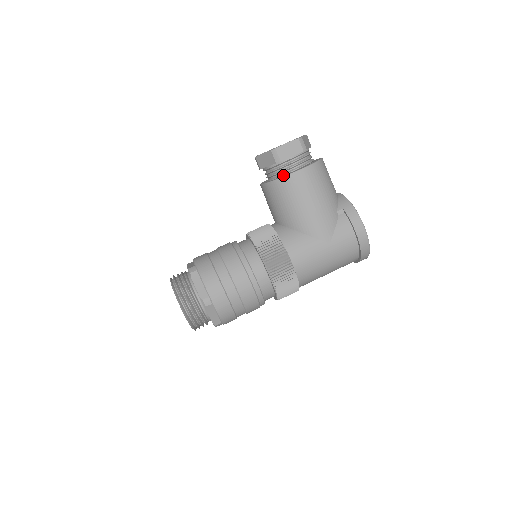
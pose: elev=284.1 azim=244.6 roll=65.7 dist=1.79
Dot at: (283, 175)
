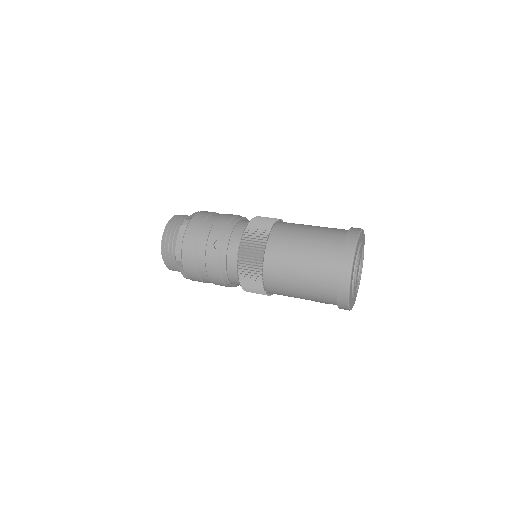
Dot at: occluded
